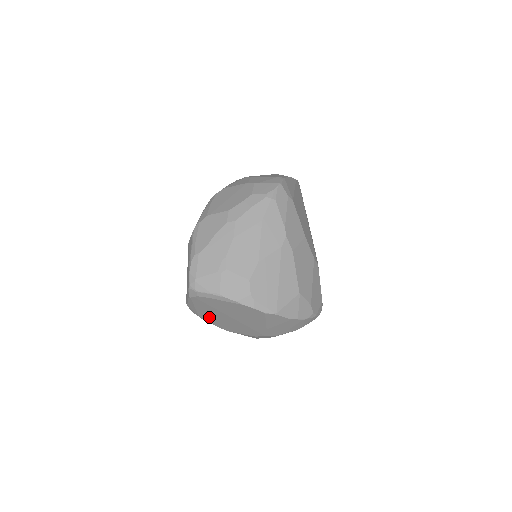
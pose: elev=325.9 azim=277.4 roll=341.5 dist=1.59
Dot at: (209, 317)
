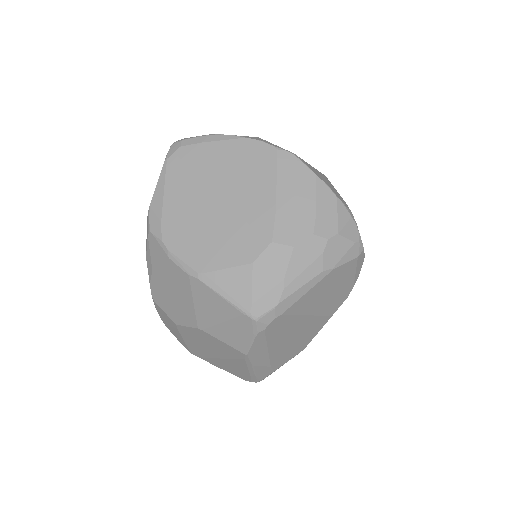
Dot at: (178, 224)
